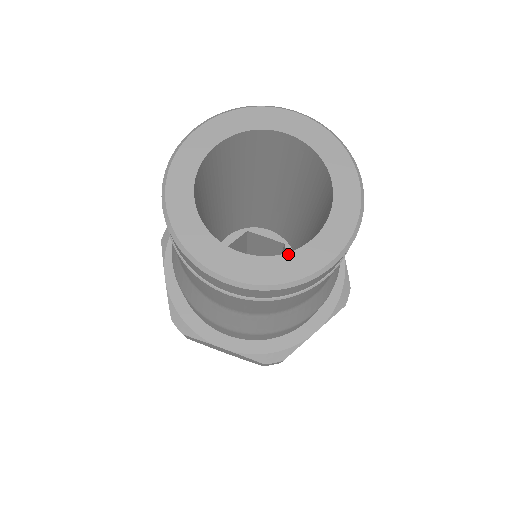
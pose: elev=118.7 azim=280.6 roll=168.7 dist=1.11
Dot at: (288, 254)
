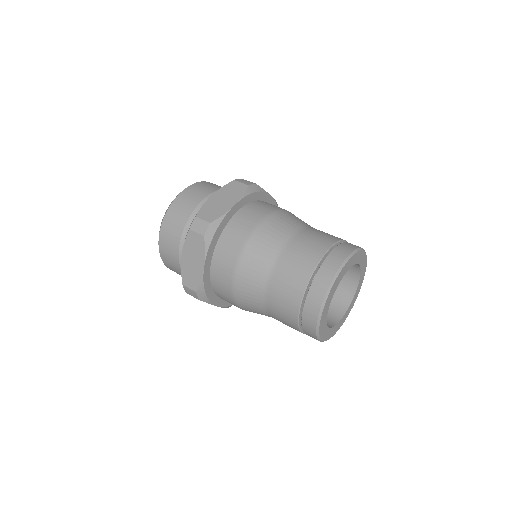
Dot at: (354, 297)
